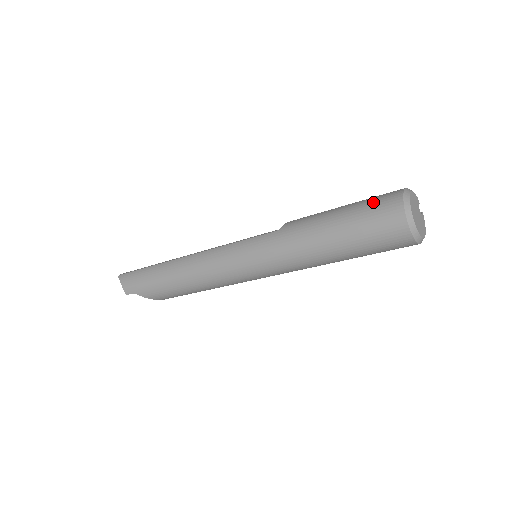
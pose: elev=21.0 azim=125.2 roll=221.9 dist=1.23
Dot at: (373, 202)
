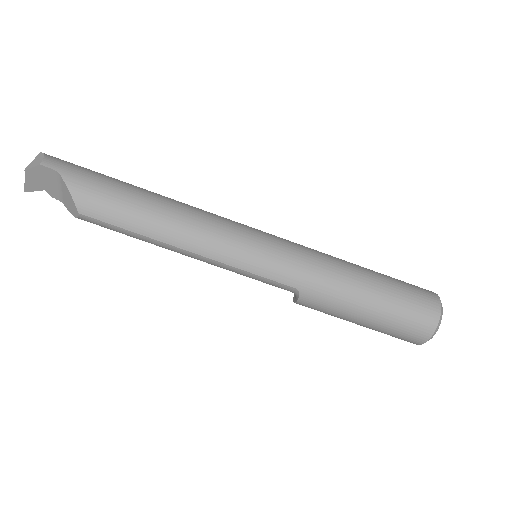
Dot at: occluded
